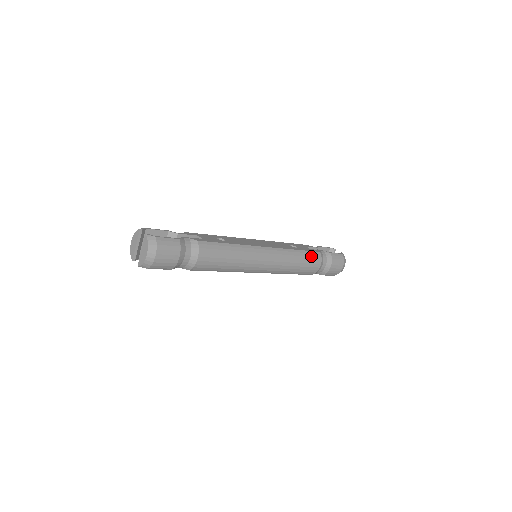
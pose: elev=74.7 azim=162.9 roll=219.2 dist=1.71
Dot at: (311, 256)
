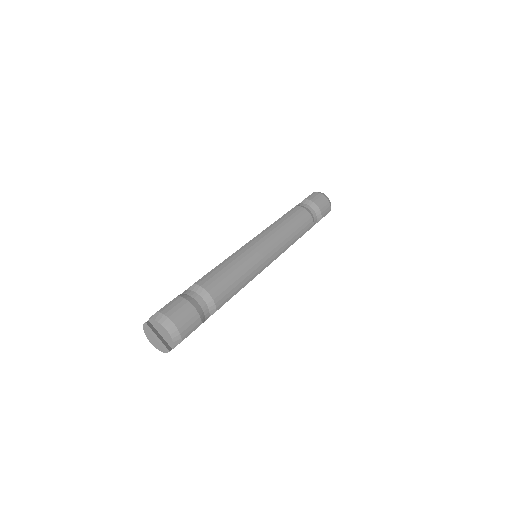
Dot at: (293, 213)
